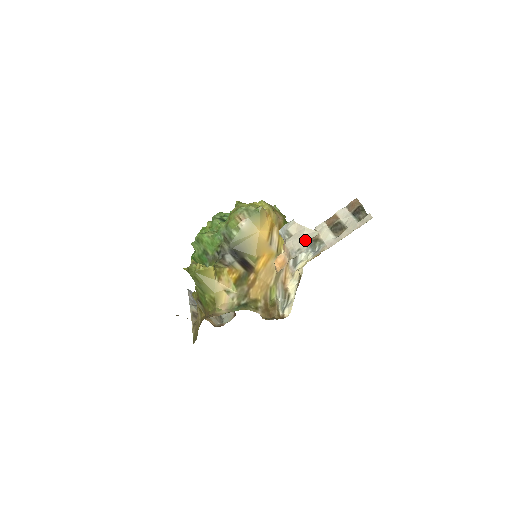
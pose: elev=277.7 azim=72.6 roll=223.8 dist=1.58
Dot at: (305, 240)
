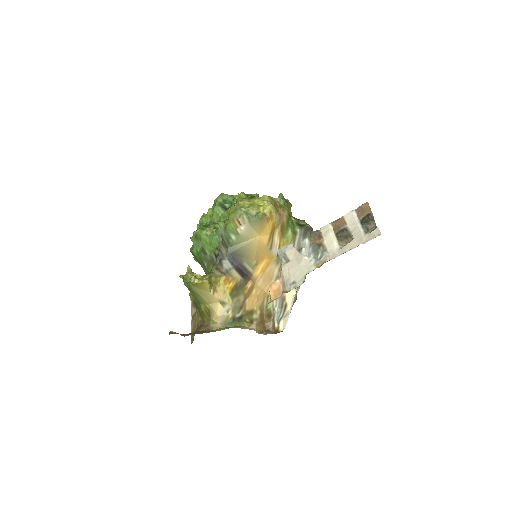
Dot at: (301, 273)
